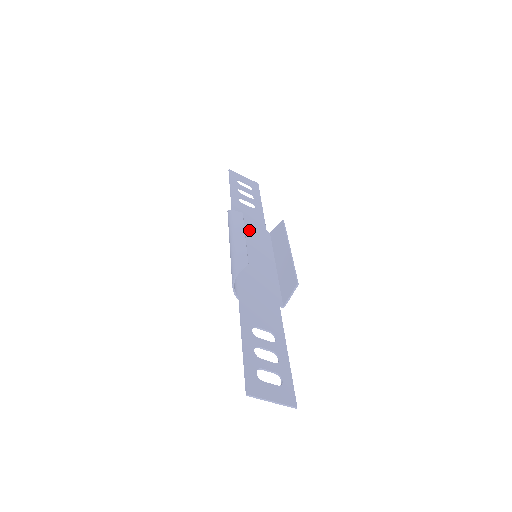
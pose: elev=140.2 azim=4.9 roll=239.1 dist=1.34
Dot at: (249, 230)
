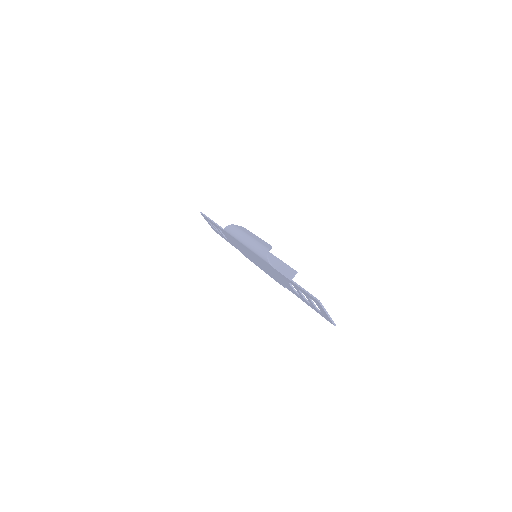
Dot at: occluded
